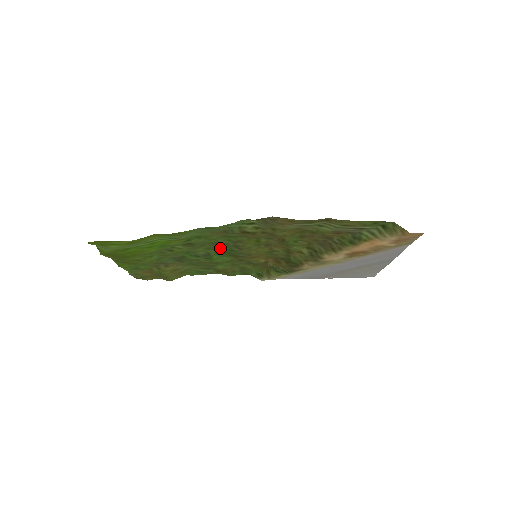
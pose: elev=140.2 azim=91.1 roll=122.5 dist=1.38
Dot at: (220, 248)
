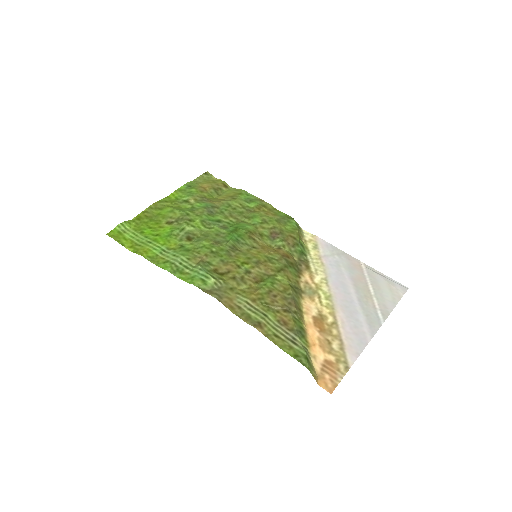
Dot at: (228, 235)
